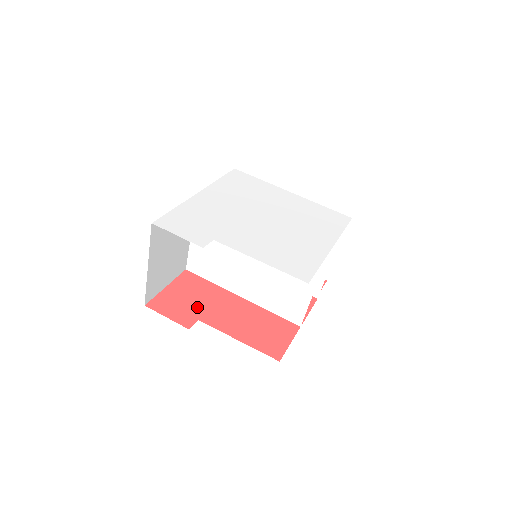
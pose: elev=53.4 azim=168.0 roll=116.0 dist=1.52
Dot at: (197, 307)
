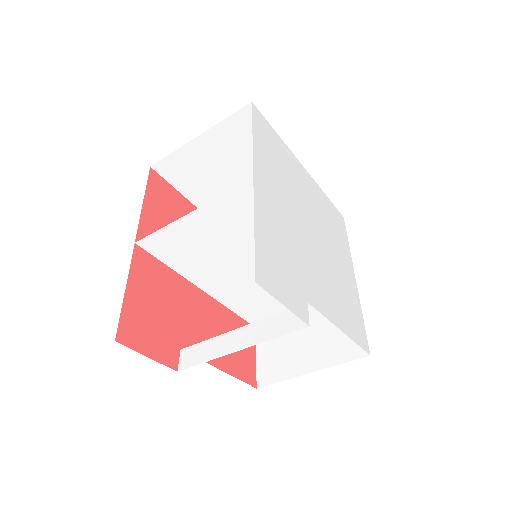
Dot at: (172, 324)
